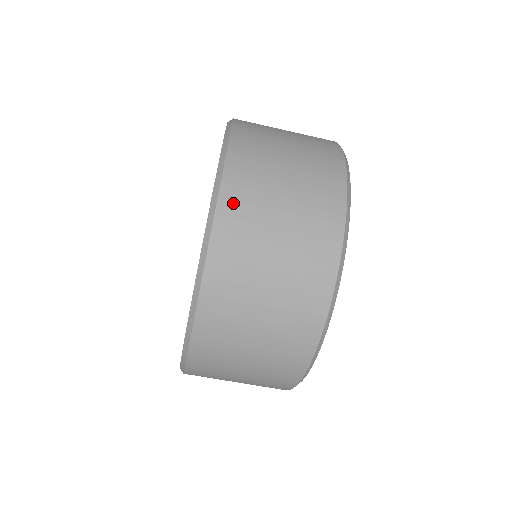
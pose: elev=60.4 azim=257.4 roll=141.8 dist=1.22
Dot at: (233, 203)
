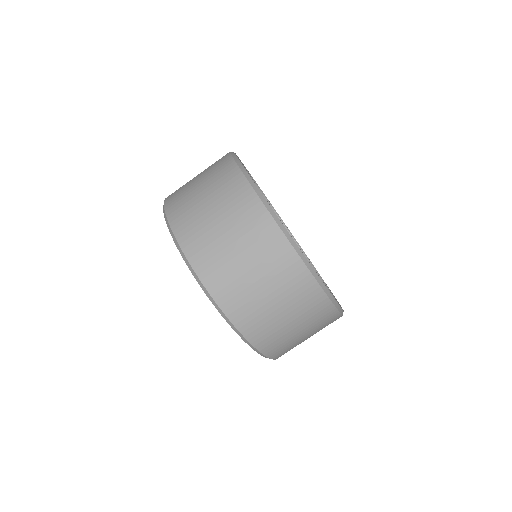
Dot at: (173, 206)
